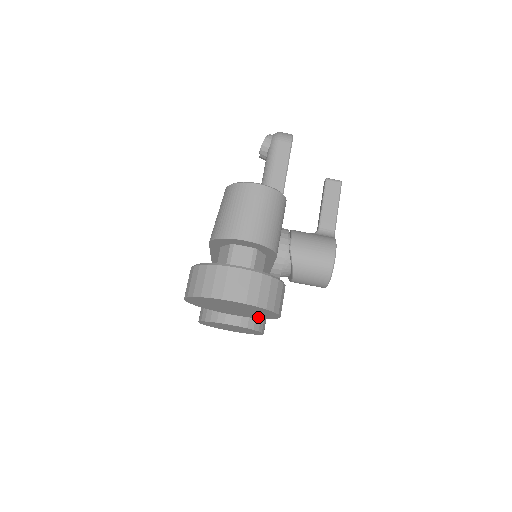
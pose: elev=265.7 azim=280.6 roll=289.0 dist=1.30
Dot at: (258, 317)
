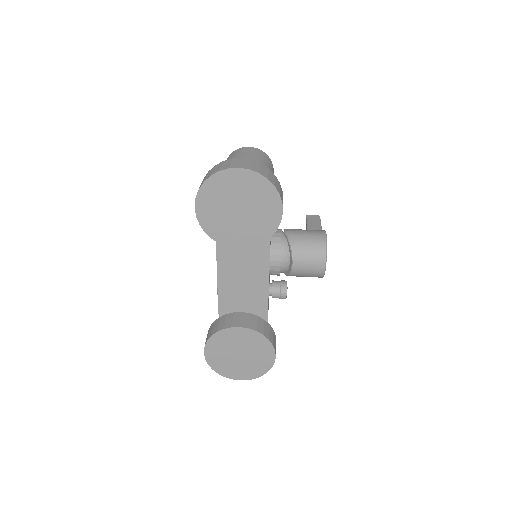
Dot at: (263, 236)
